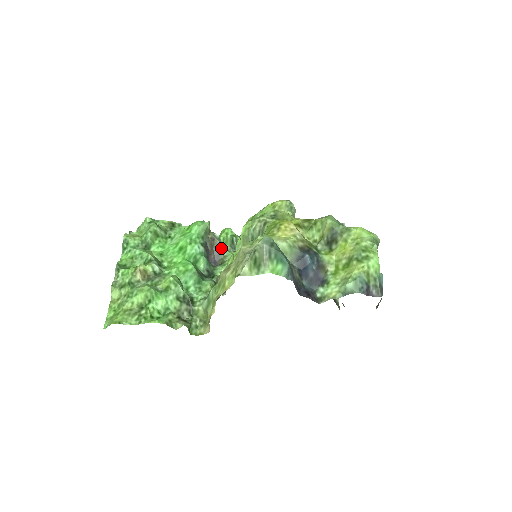
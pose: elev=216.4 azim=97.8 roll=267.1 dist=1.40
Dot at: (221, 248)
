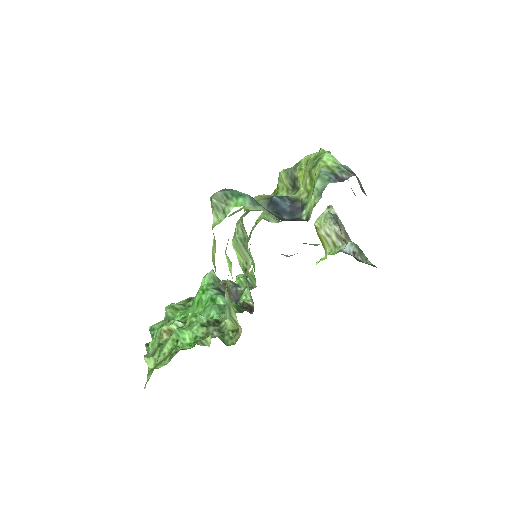
Dot at: (236, 286)
